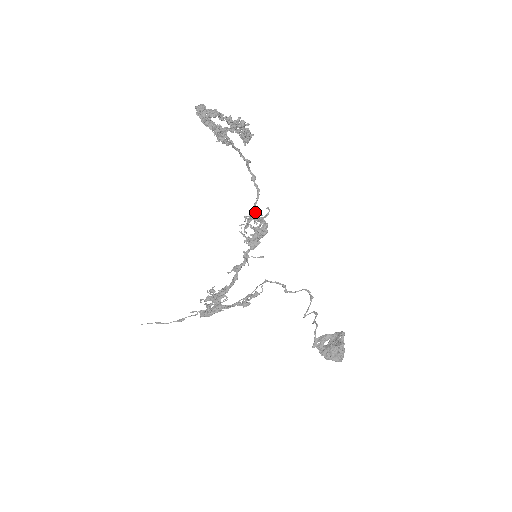
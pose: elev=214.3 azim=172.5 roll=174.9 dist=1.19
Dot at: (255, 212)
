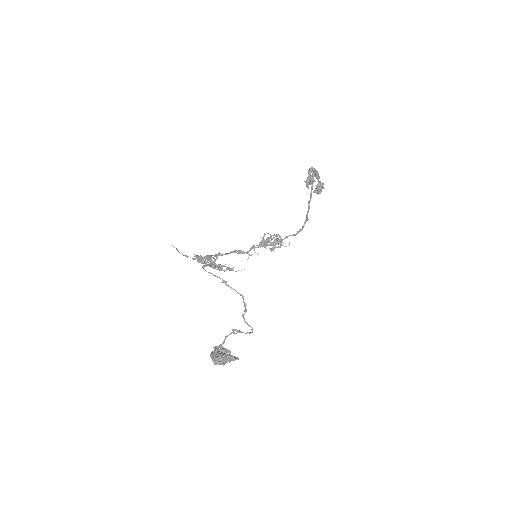
Dot at: (282, 242)
